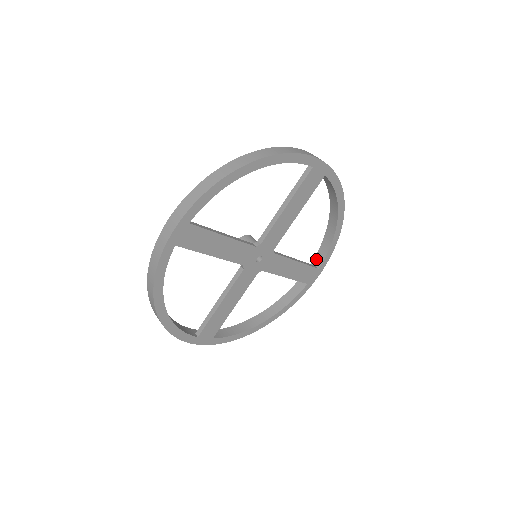
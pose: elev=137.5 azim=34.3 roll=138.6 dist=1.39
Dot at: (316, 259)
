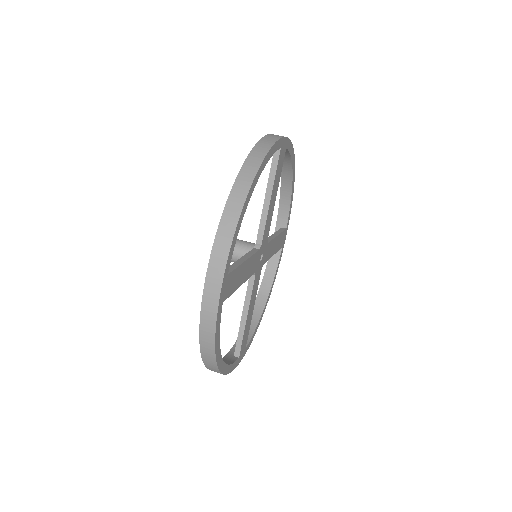
Dot at: (279, 221)
